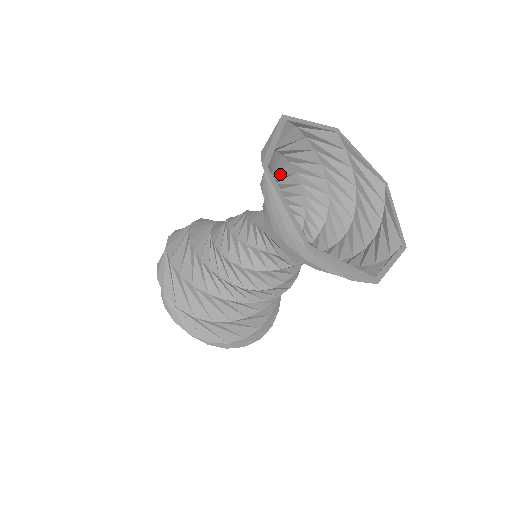
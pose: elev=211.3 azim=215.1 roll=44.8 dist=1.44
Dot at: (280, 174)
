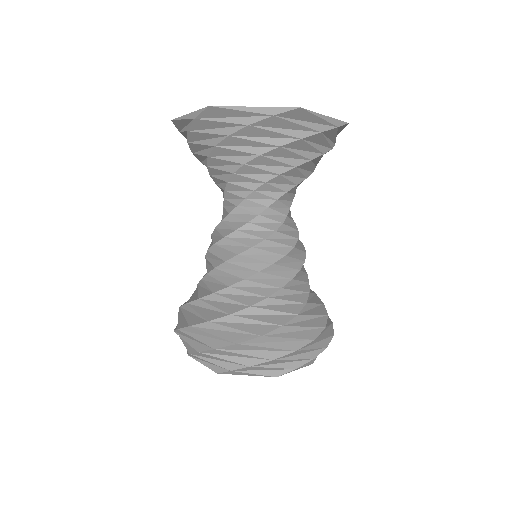
Dot at: occluded
